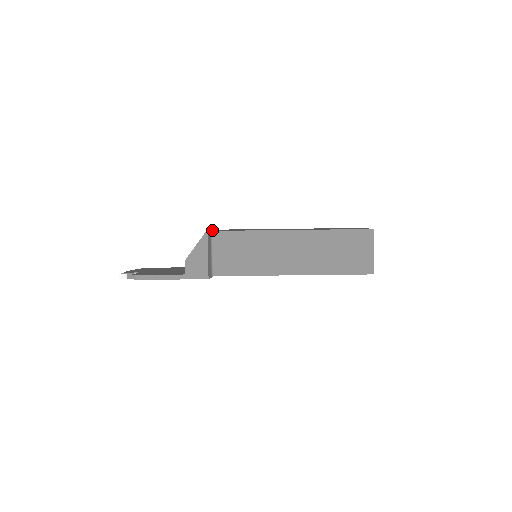
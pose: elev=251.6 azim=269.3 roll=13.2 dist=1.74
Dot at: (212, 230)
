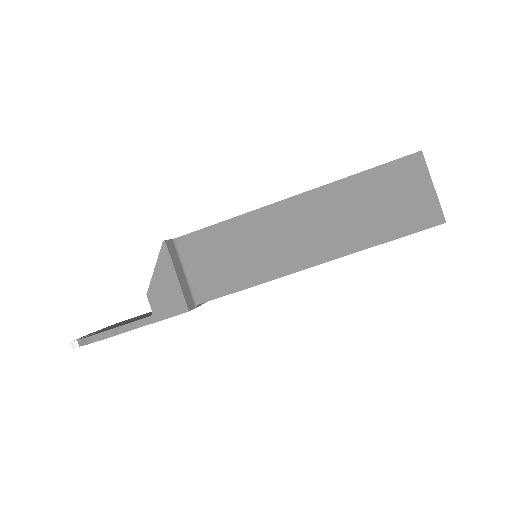
Dot at: occluded
